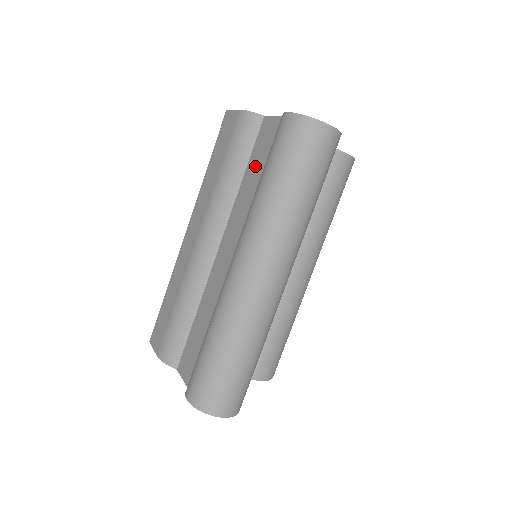
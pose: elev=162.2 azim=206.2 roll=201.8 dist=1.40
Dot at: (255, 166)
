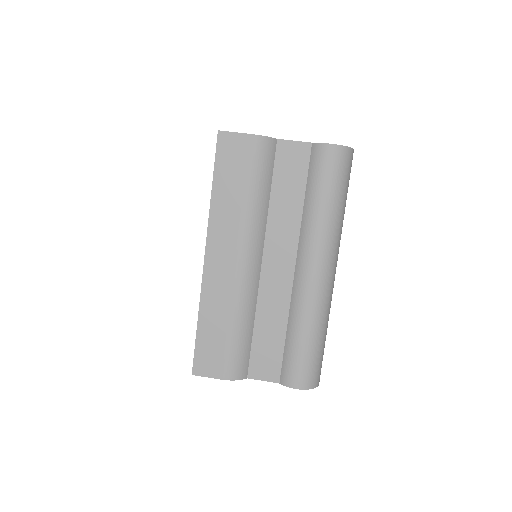
Dot at: (287, 187)
